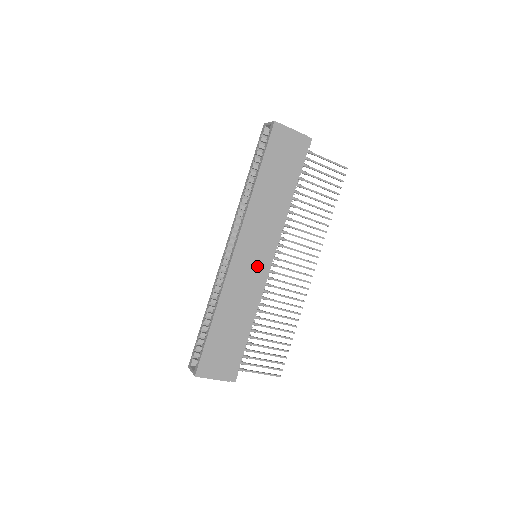
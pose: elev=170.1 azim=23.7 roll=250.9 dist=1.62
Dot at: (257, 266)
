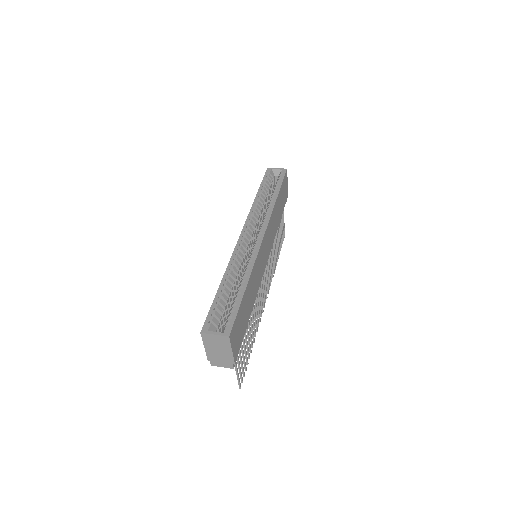
Dot at: (264, 262)
